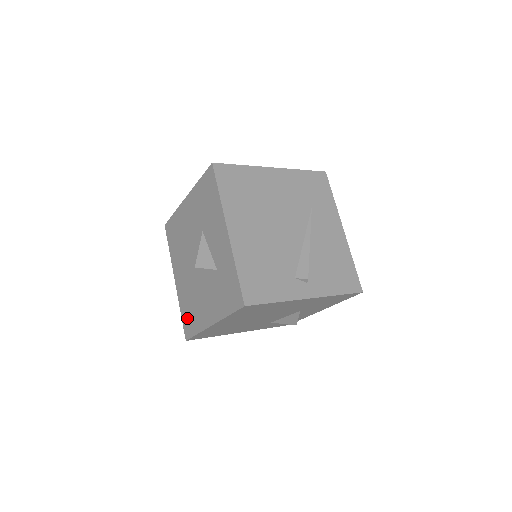
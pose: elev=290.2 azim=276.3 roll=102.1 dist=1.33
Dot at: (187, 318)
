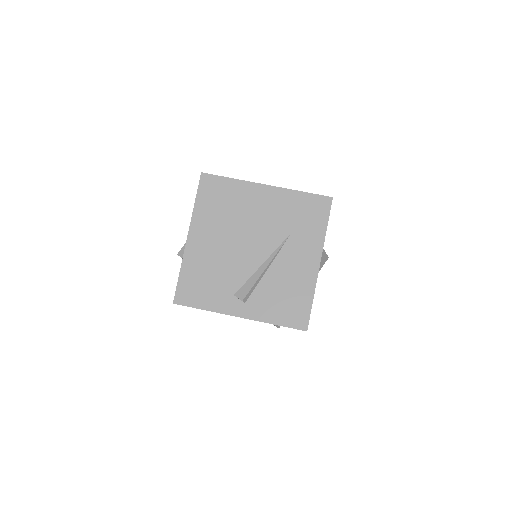
Dot at: occluded
